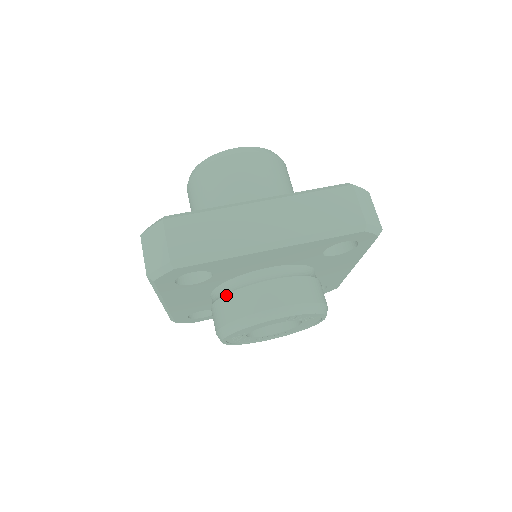
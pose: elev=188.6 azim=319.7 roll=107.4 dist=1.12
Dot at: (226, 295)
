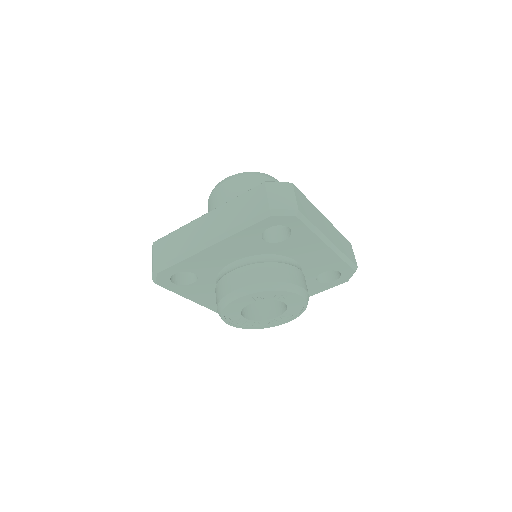
Dot at: (215, 288)
